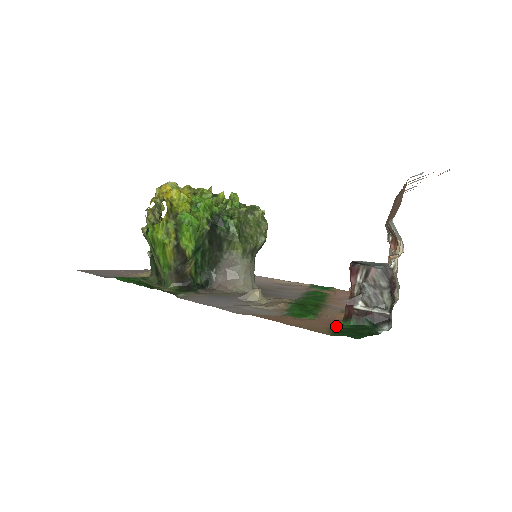
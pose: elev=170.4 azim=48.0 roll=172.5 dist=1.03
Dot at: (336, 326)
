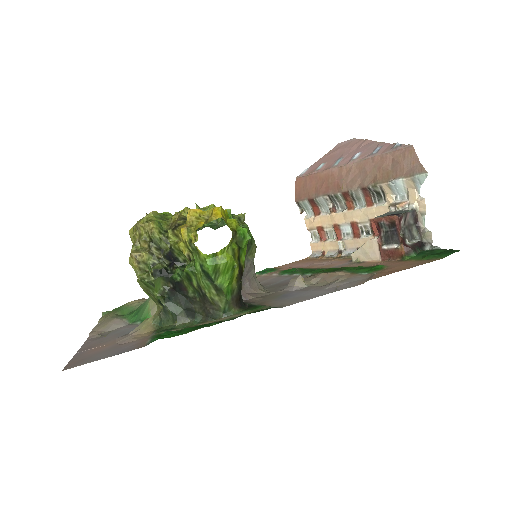
Dot at: (415, 259)
